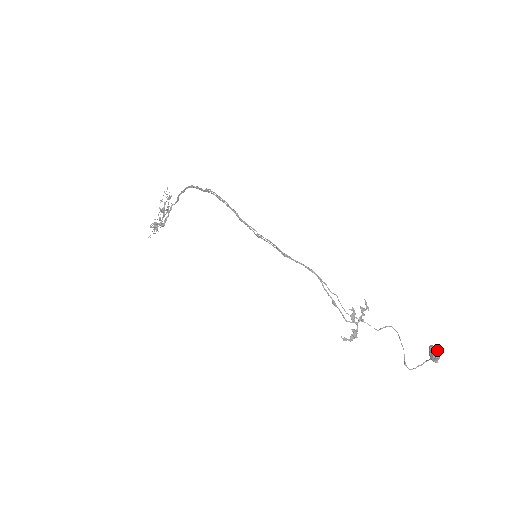
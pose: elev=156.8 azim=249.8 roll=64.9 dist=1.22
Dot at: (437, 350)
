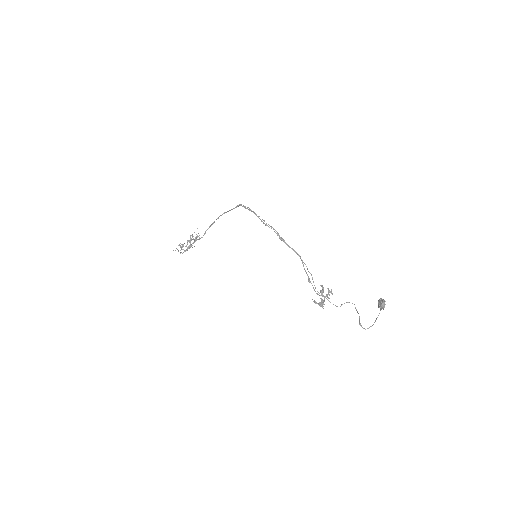
Dot at: occluded
